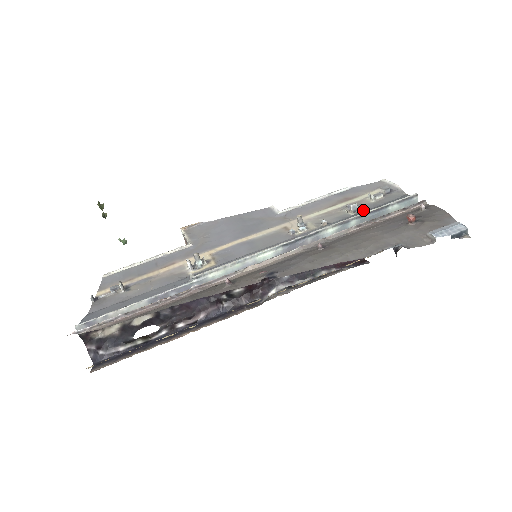
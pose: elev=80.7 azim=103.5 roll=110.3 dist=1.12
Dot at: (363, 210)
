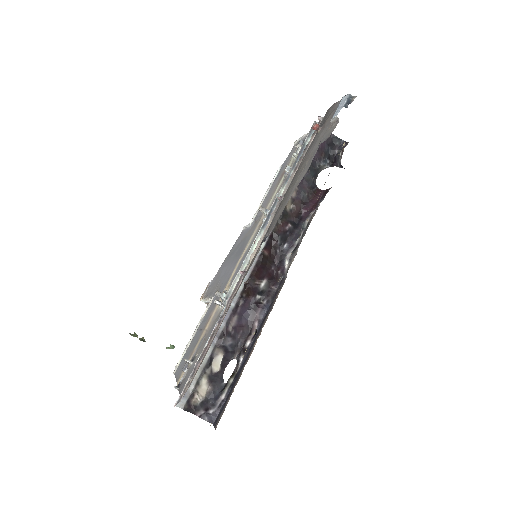
Dot at: occluded
